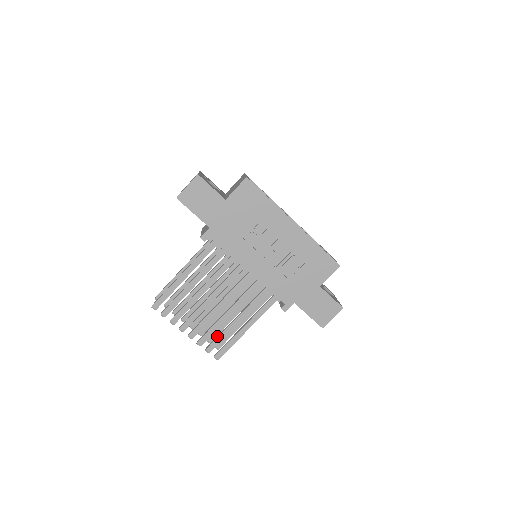
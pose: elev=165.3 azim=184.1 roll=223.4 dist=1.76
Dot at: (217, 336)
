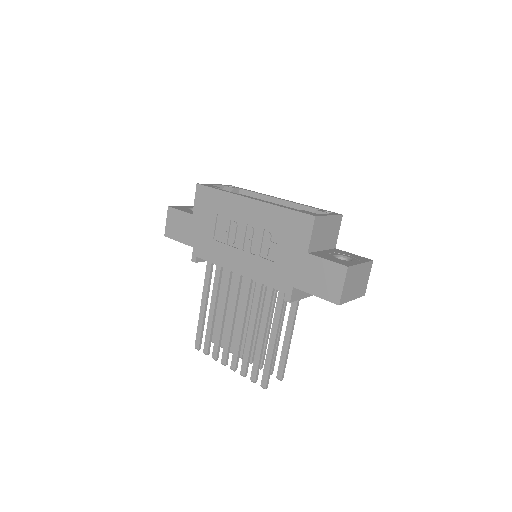
Dot at: (254, 360)
